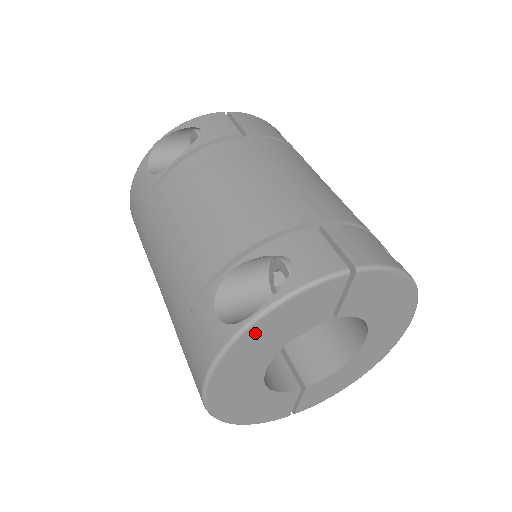
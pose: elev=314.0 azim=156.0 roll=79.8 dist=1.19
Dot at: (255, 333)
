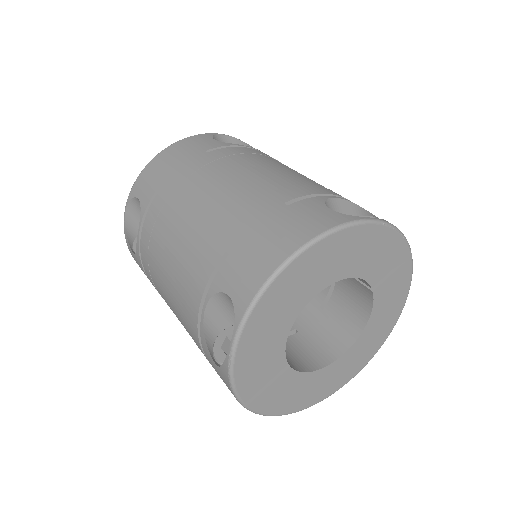
Dot at: (362, 234)
